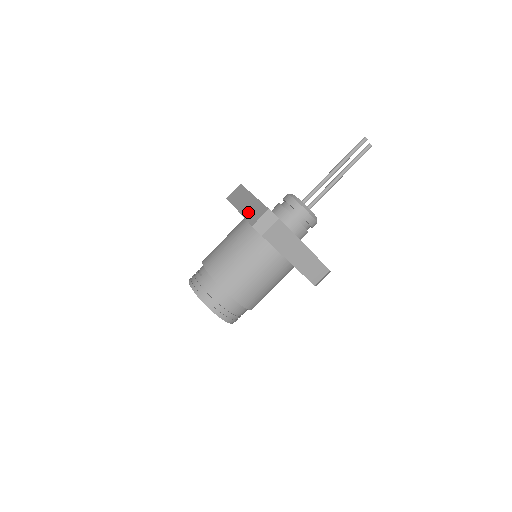
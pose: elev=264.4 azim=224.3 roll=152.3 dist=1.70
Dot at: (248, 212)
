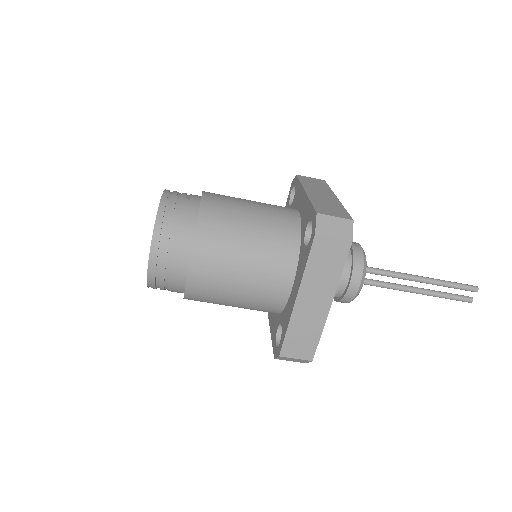
Dot at: (320, 201)
